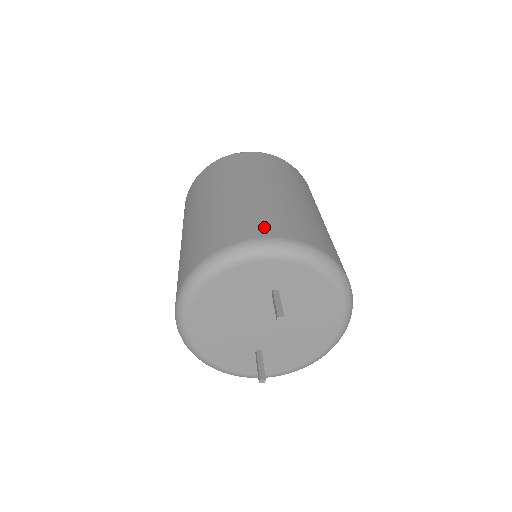
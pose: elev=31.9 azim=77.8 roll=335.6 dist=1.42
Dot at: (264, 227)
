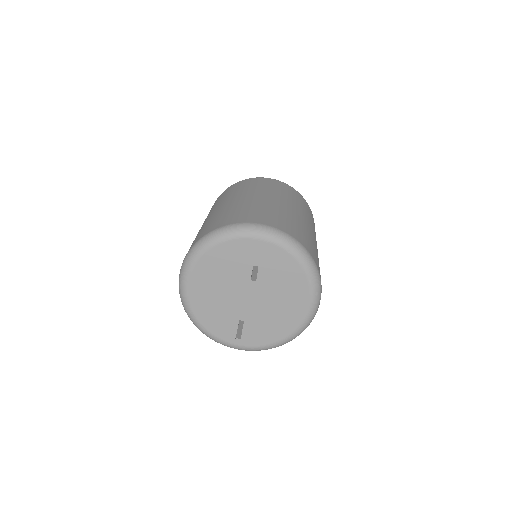
Dot at: (253, 217)
